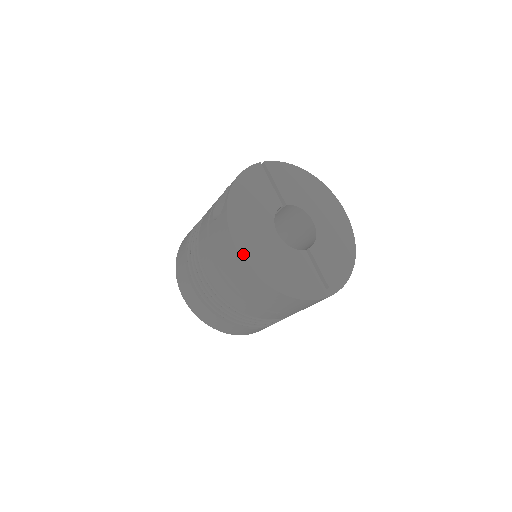
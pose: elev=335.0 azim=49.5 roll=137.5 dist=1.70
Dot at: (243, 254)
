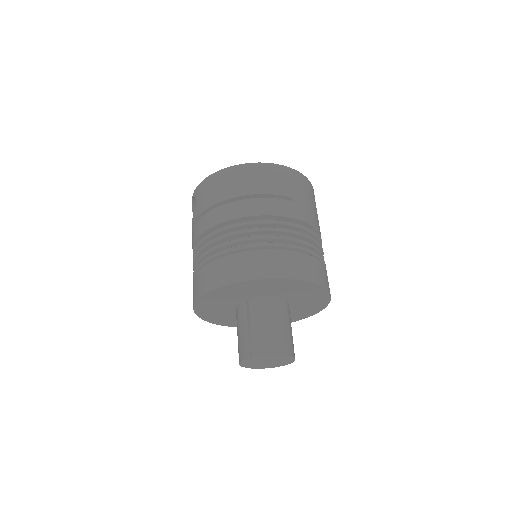
Dot at: (224, 171)
